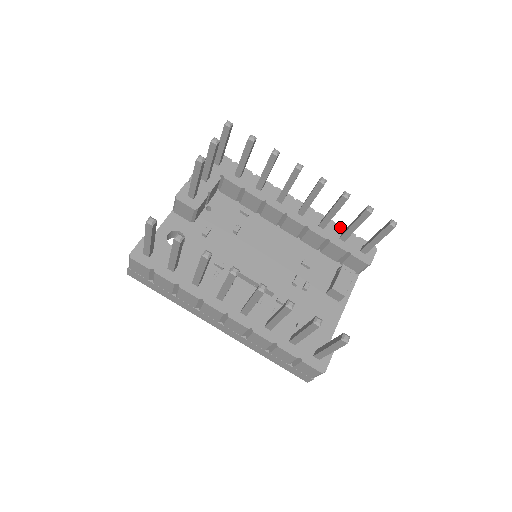
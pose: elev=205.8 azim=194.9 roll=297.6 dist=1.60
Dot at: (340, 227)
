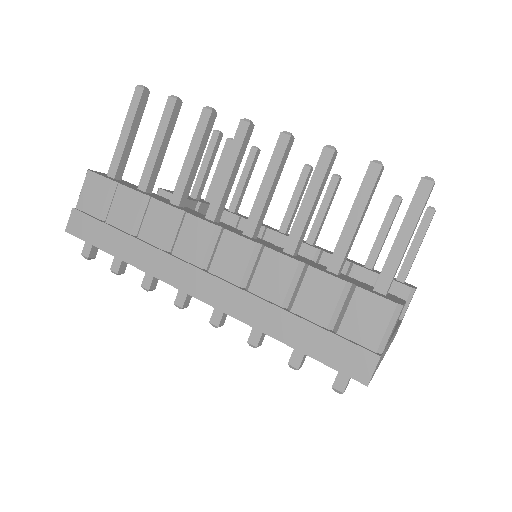
Dot at: (361, 264)
